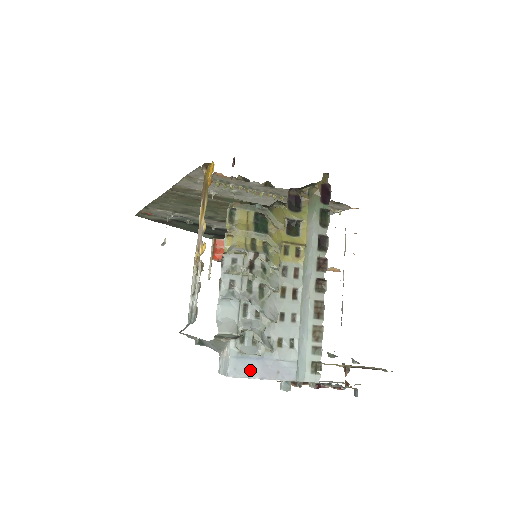
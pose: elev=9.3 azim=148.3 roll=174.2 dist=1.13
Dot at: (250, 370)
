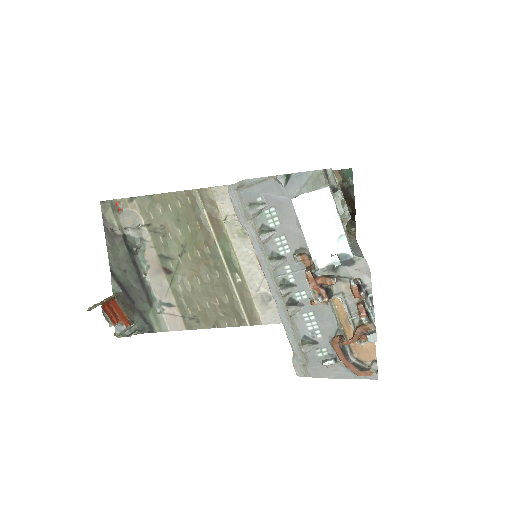
Dot at: (336, 208)
